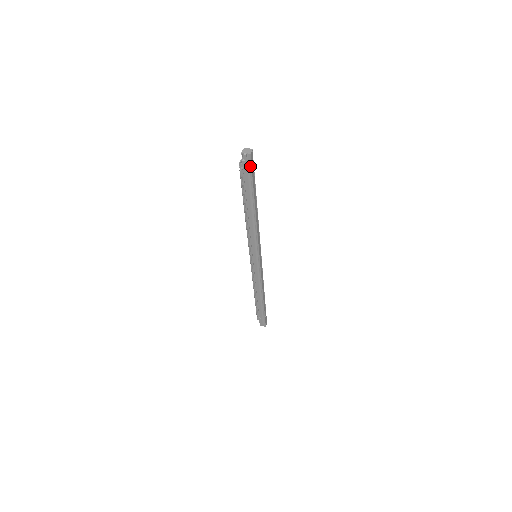
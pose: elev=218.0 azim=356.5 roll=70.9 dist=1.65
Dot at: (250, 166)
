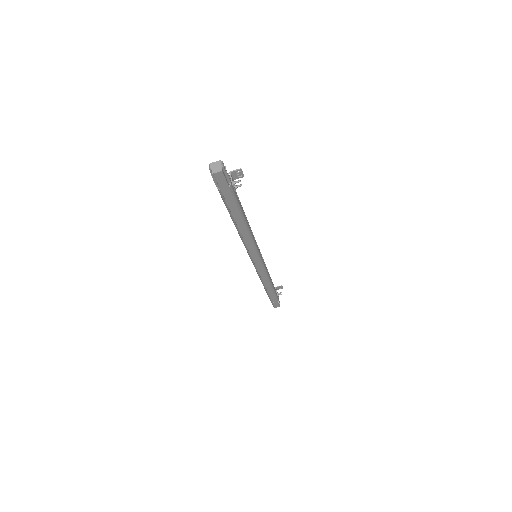
Dot at: (218, 184)
